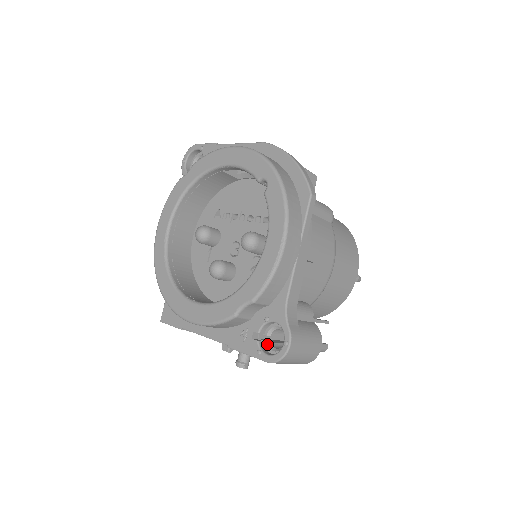
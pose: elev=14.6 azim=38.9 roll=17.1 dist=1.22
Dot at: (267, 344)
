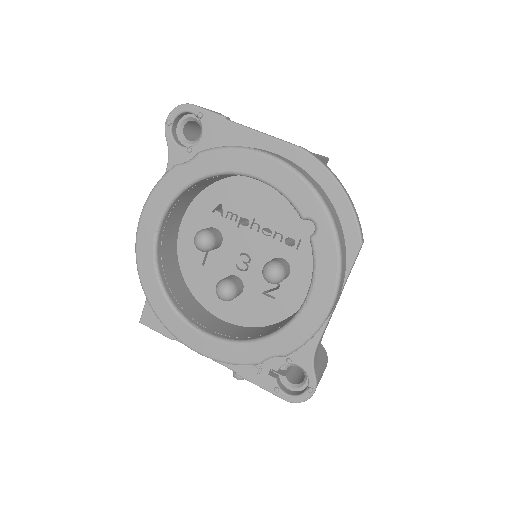
Dot at: (283, 378)
